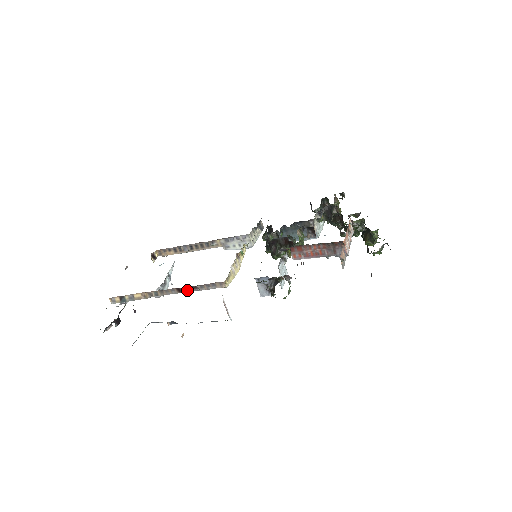
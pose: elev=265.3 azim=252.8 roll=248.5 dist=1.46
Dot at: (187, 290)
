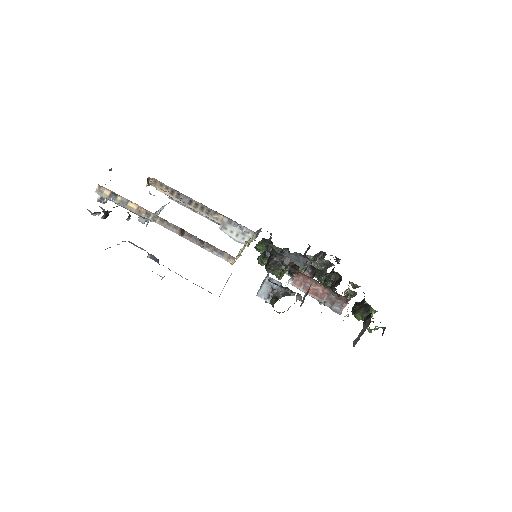
Dot at: (190, 238)
